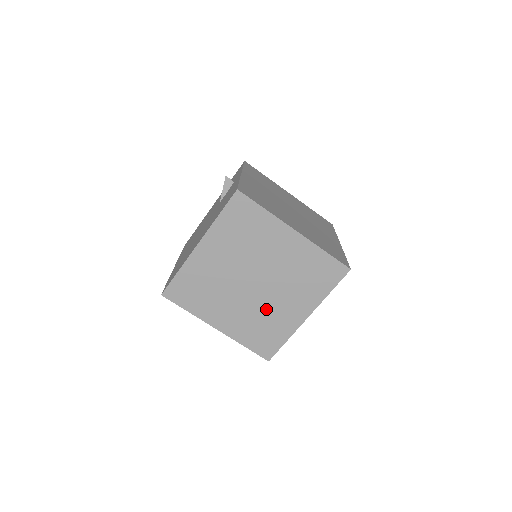
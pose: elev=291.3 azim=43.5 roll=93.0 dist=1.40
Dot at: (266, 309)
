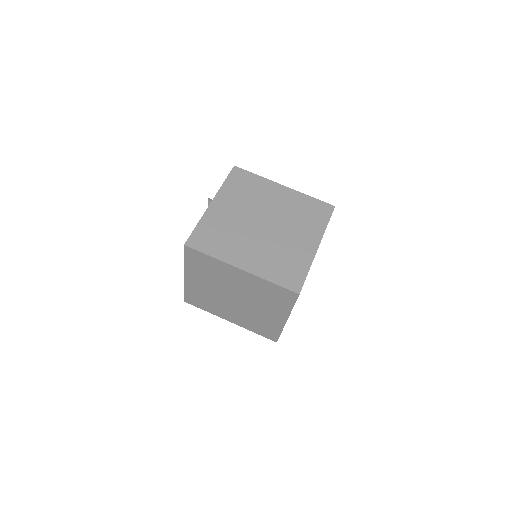
Dot at: (254, 314)
